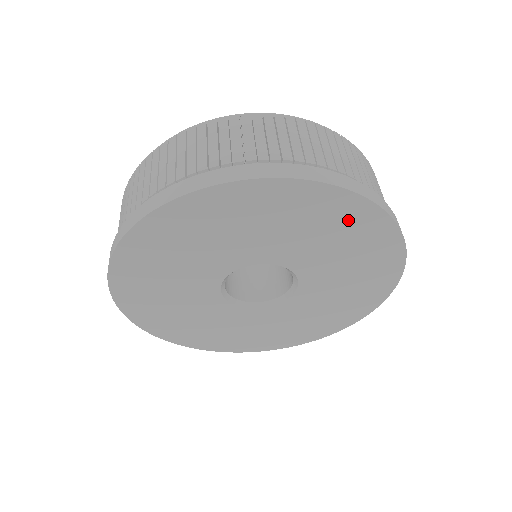
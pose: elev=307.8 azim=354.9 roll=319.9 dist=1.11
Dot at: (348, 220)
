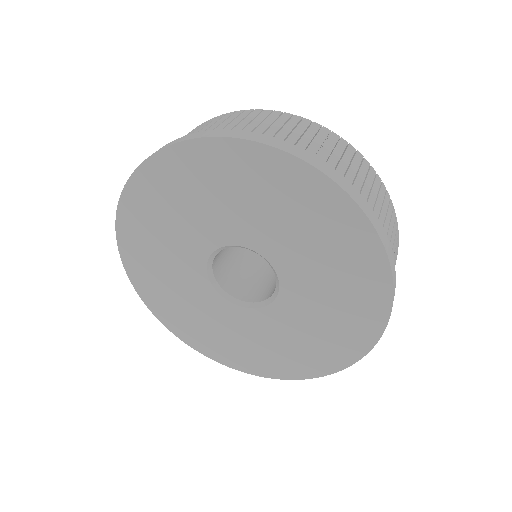
Dot at: (275, 179)
